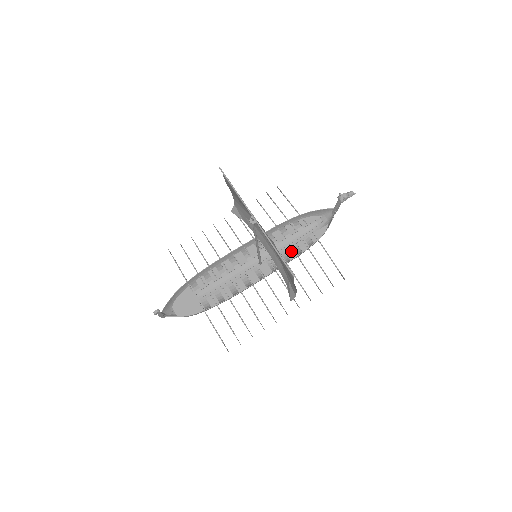
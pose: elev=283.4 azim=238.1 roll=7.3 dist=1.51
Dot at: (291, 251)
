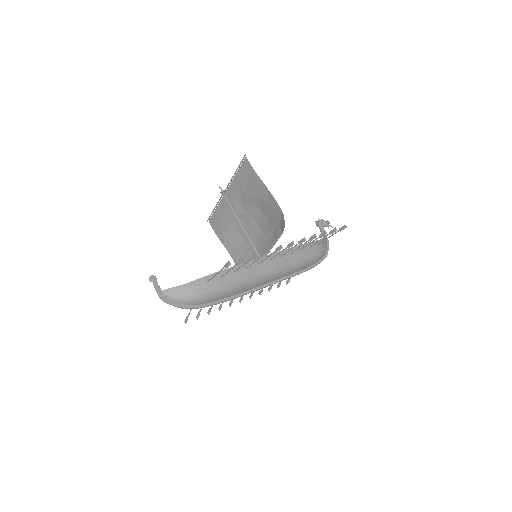
Dot at: occluded
